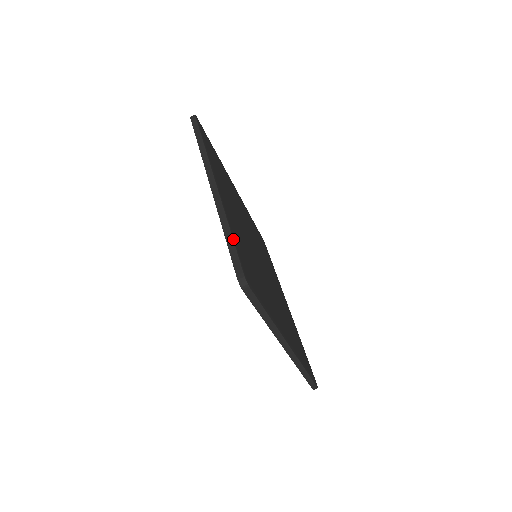
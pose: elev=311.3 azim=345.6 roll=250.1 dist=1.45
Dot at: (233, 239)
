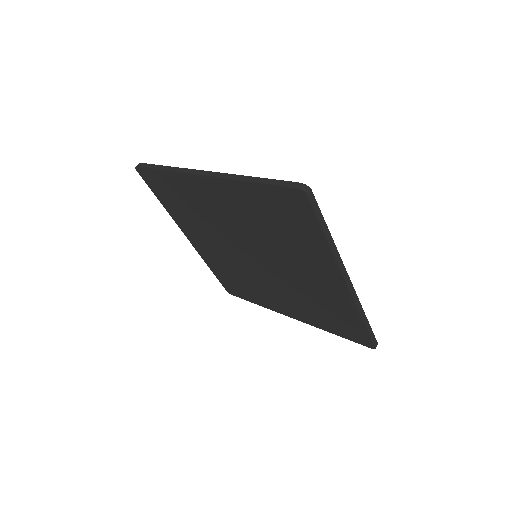
Dot at: (265, 178)
